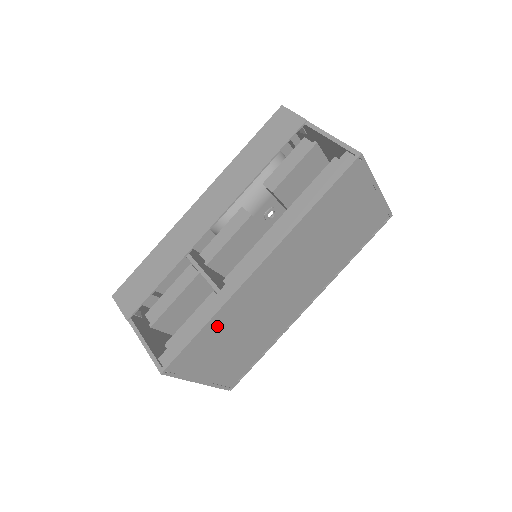
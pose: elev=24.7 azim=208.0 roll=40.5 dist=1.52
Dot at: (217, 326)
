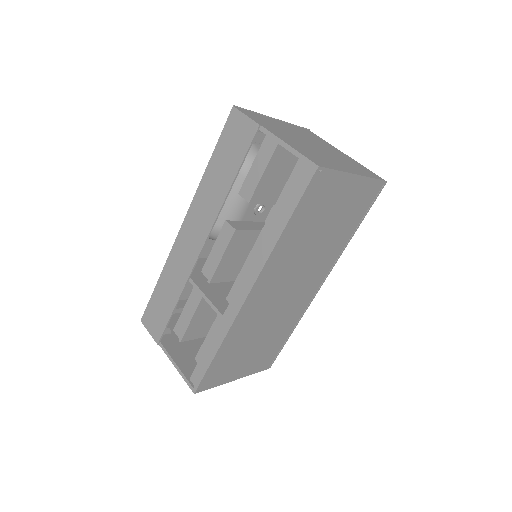
Dot at: (229, 346)
